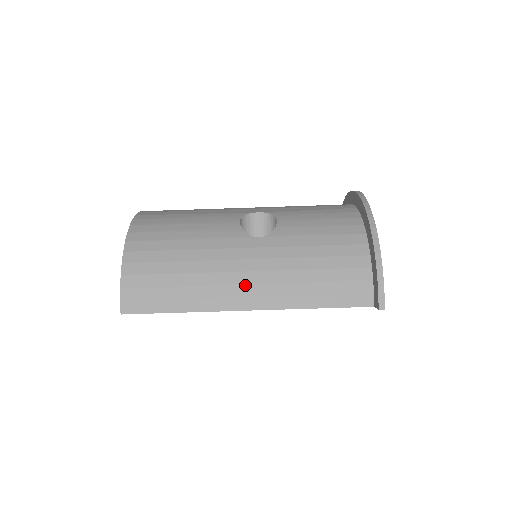
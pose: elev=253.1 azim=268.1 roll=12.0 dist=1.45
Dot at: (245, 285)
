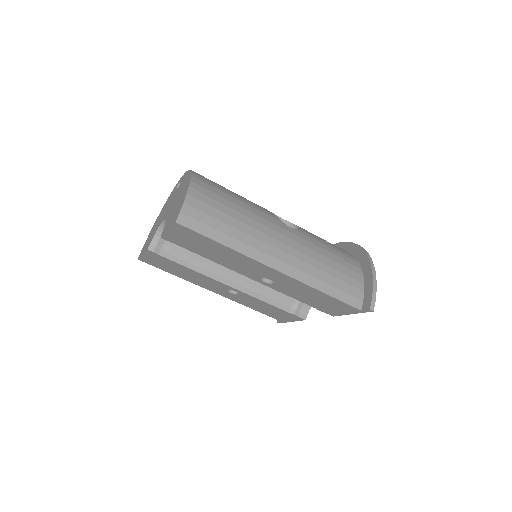
Dot at: (280, 251)
